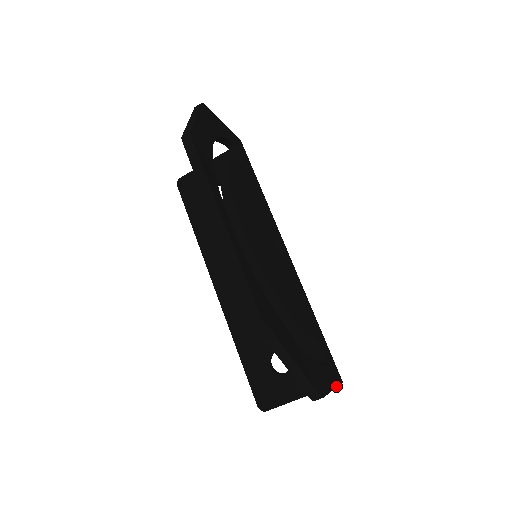
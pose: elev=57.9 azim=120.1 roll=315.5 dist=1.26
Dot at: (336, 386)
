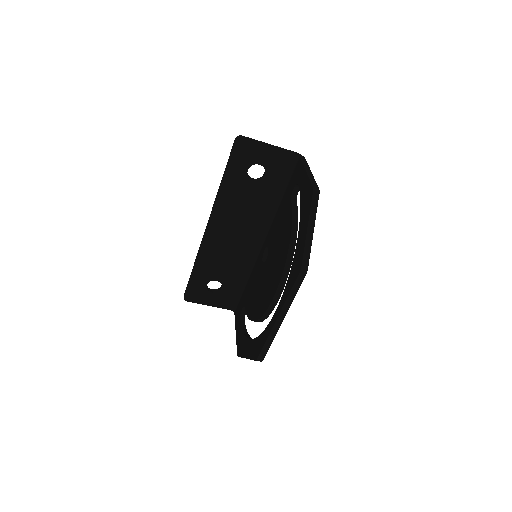
Dot at: occluded
